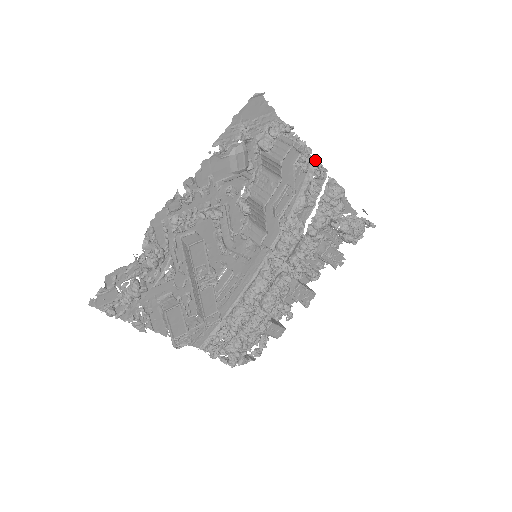
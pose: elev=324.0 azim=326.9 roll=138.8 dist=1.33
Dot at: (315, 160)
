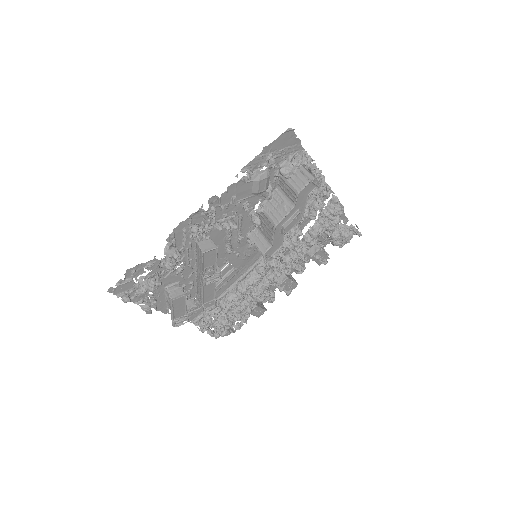
Dot at: occluded
